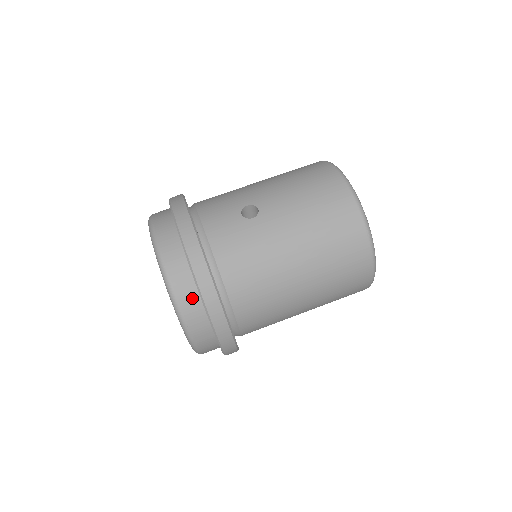
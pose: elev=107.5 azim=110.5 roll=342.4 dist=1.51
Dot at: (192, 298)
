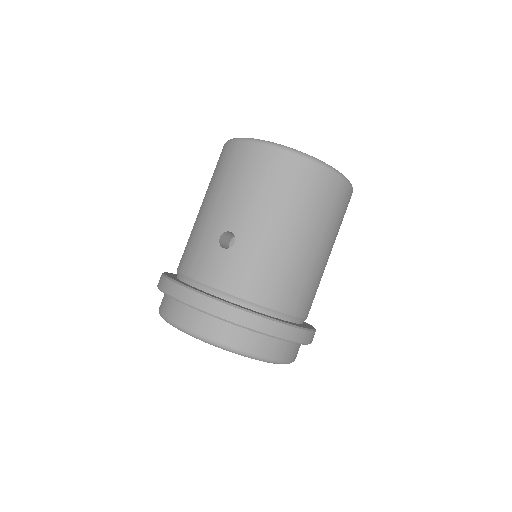
Dot at: (258, 340)
